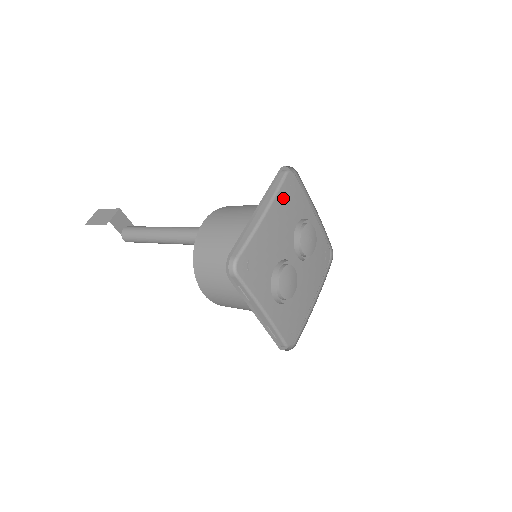
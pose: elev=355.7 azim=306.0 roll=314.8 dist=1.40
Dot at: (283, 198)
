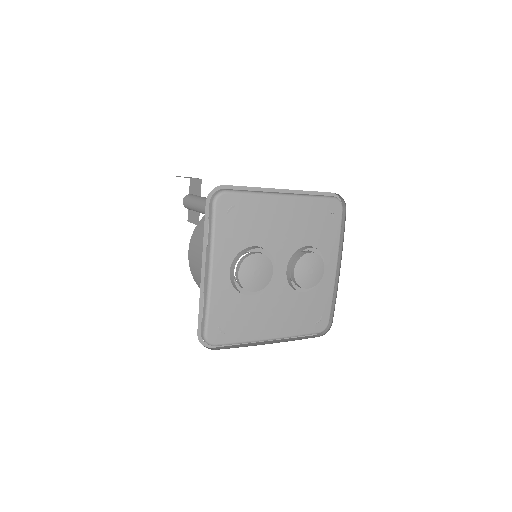
Dot at: (314, 208)
